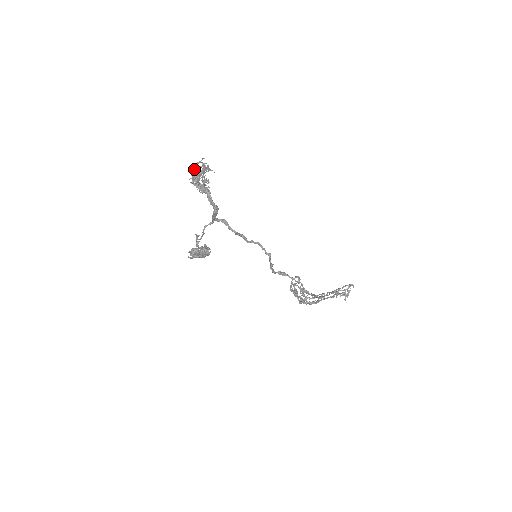
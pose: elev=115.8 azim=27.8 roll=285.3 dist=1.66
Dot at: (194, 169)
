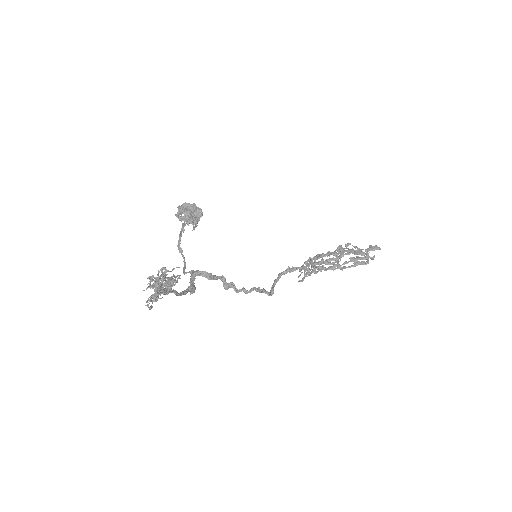
Dot at: (148, 304)
